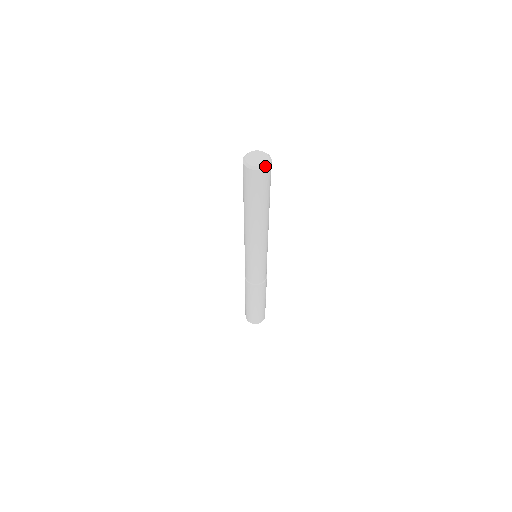
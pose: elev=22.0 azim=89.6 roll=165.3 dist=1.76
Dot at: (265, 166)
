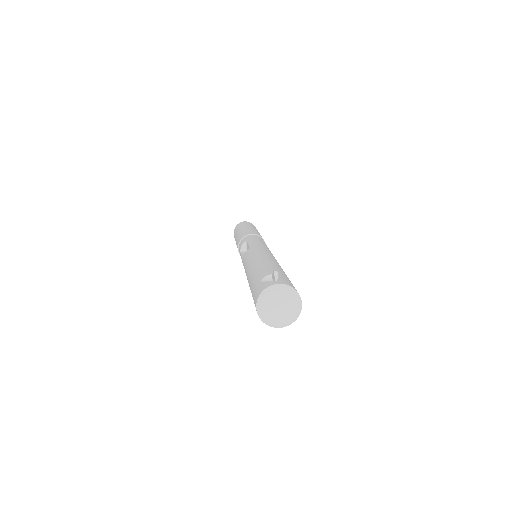
Dot at: (292, 321)
